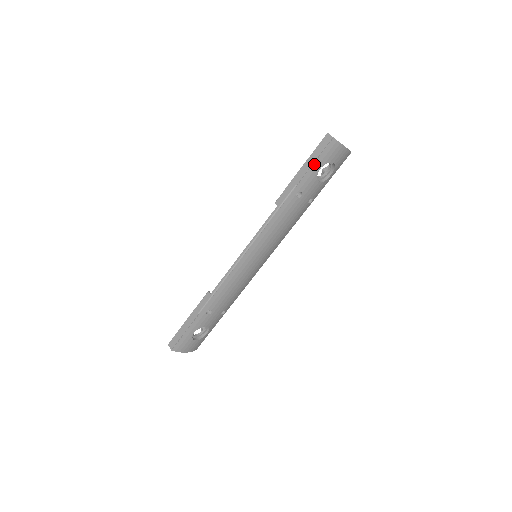
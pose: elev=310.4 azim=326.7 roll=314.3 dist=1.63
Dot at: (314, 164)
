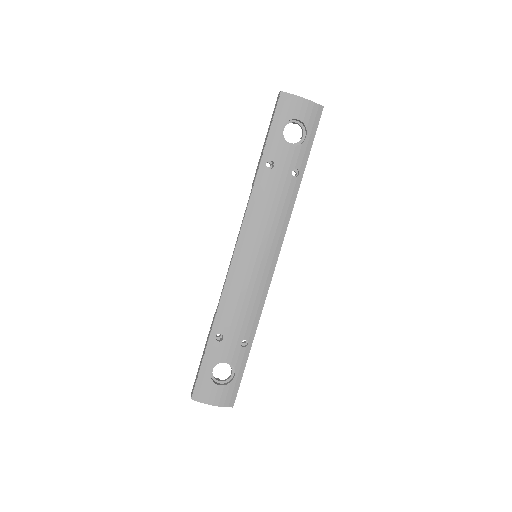
Dot at: (272, 126)
